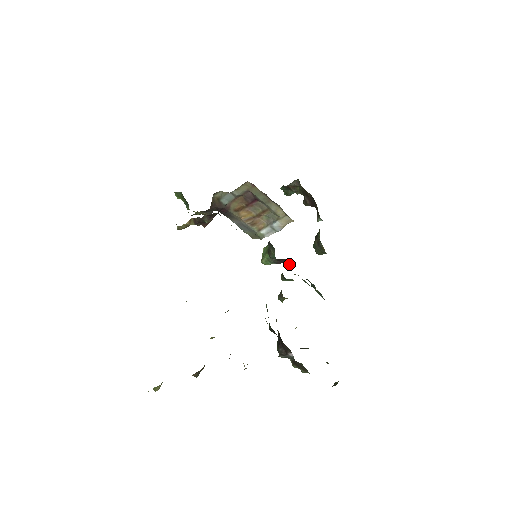
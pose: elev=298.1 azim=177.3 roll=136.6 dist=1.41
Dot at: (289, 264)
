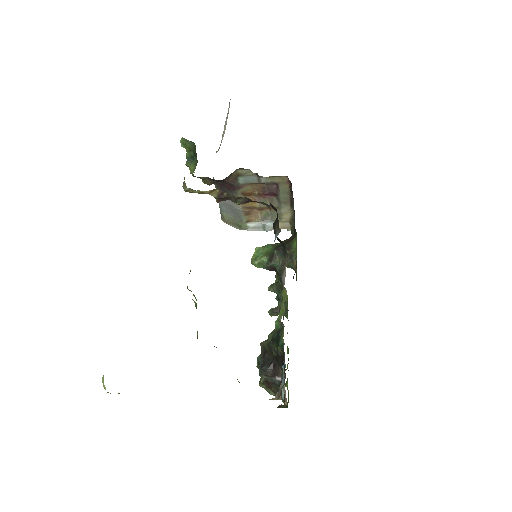
Dot at: (277, 274)
